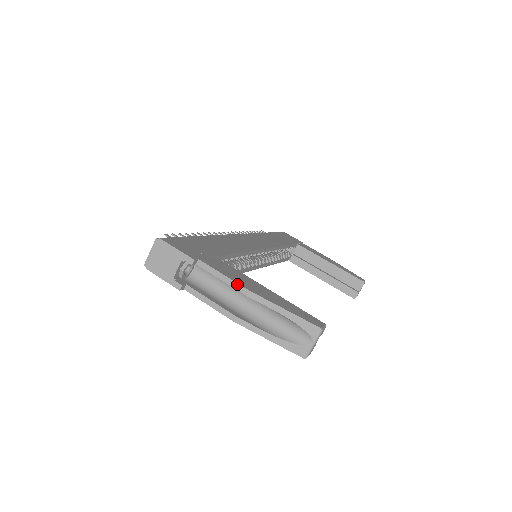
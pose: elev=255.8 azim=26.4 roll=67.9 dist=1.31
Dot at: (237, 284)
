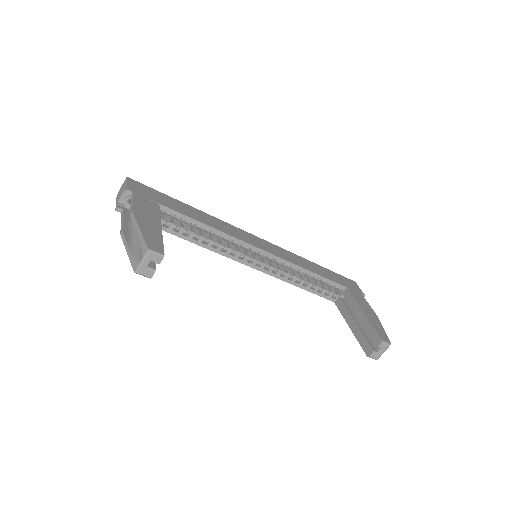
Dot at: (132, 207)
